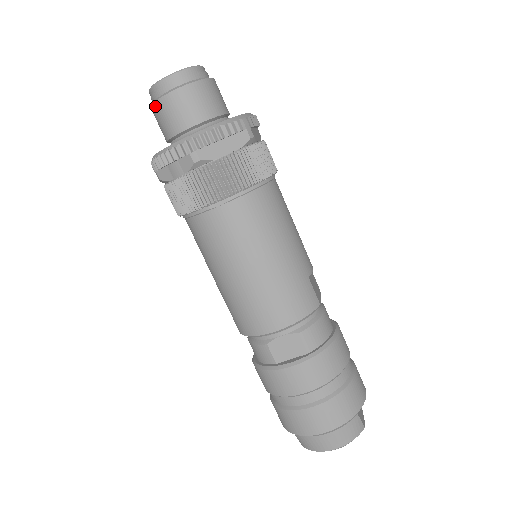
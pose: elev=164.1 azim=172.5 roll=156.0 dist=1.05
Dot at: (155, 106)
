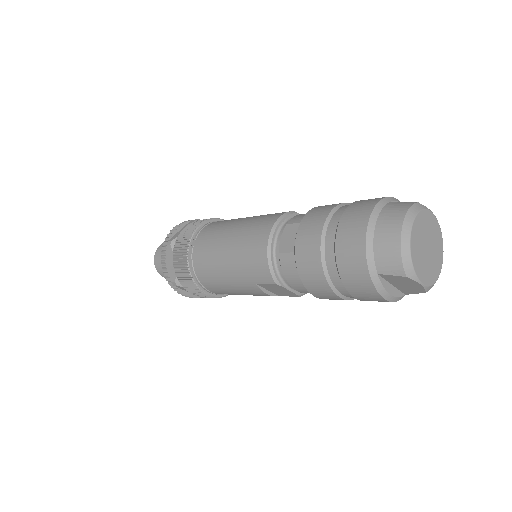
Dot at: (159, 268)
